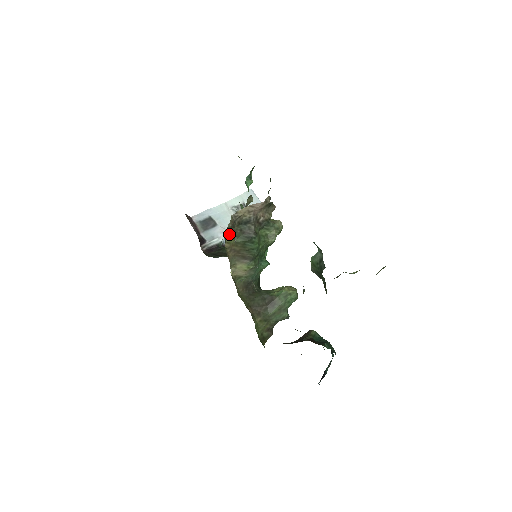
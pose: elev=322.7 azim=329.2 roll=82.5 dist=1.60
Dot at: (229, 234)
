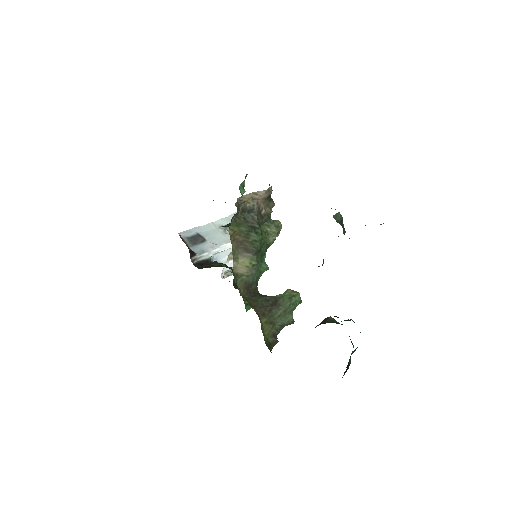
Dot at: (233, 220)
